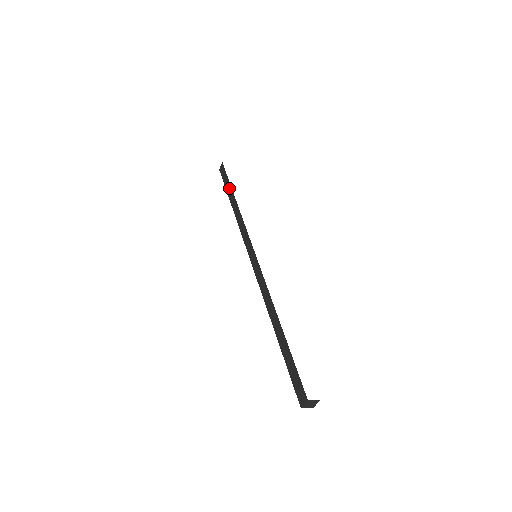
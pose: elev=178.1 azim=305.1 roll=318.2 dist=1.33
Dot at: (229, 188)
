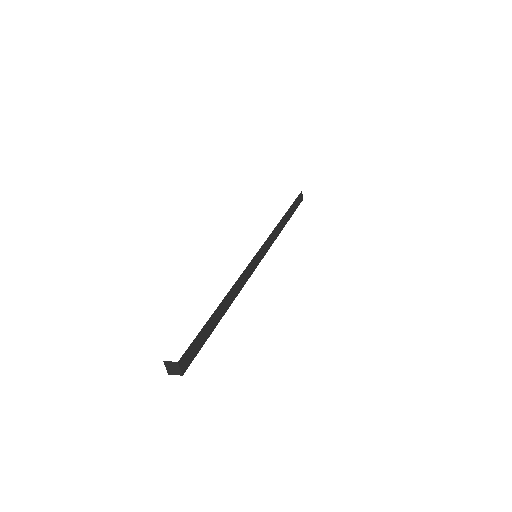
Dot at: occluded
